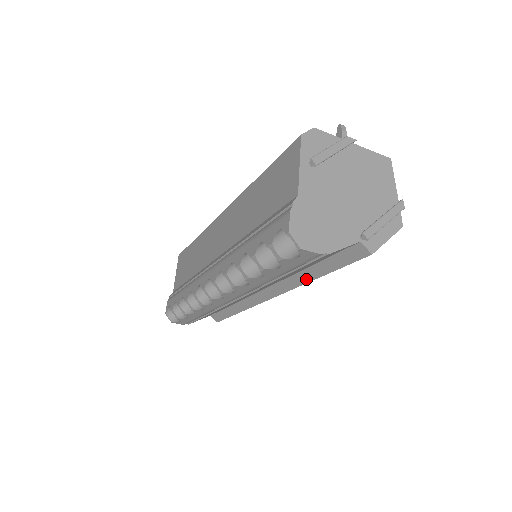
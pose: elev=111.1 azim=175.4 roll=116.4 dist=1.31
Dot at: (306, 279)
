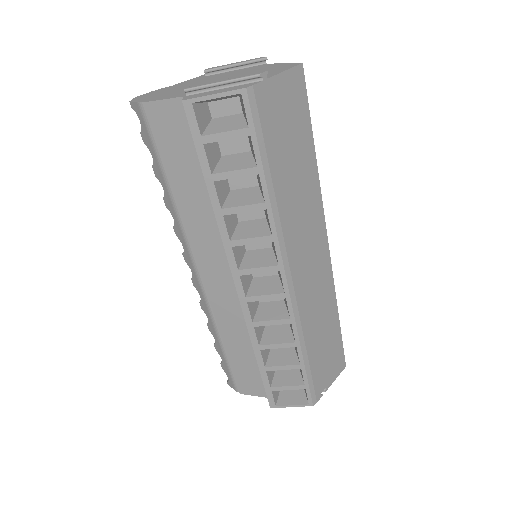
Dot at: (215, 212)
